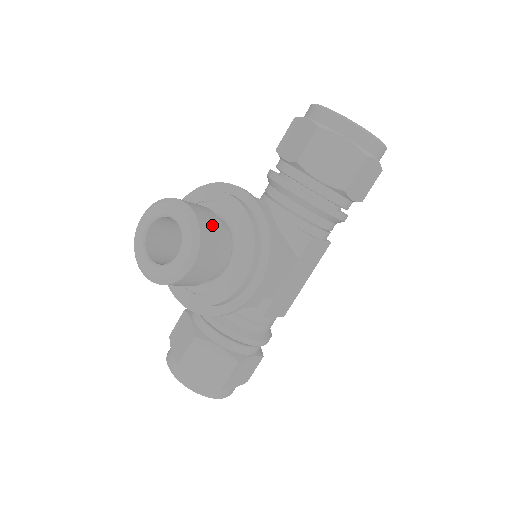
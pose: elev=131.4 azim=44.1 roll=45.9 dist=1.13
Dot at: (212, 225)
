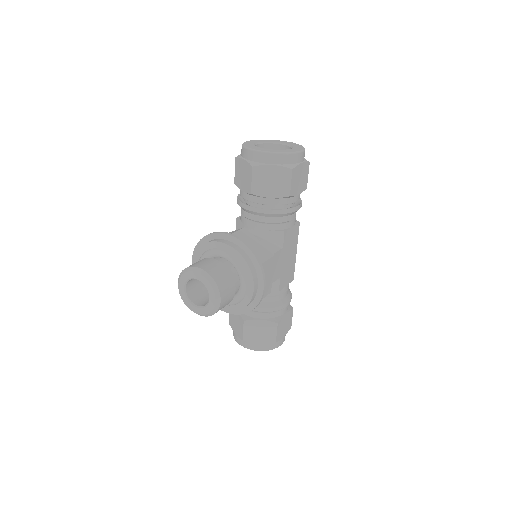
Dot at: (219, 271)
